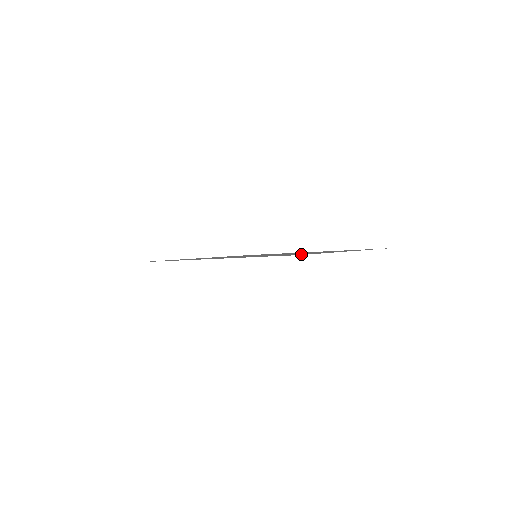
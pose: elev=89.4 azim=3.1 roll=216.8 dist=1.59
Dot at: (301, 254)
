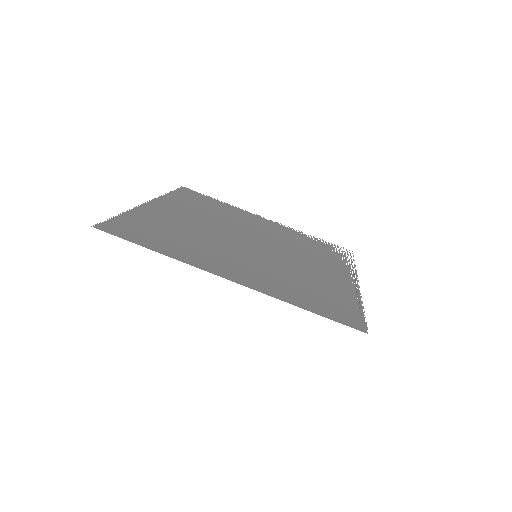
Dot at: (348, 310)
